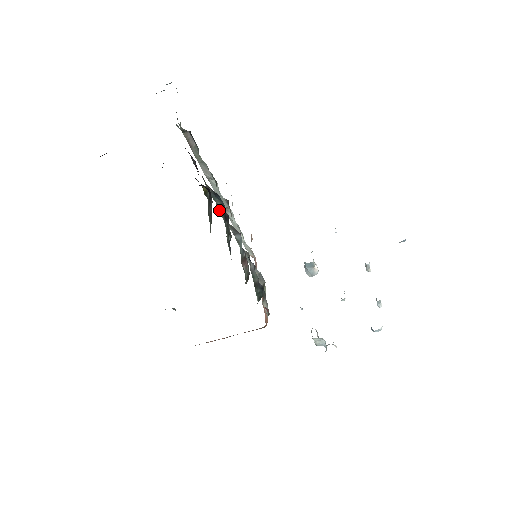
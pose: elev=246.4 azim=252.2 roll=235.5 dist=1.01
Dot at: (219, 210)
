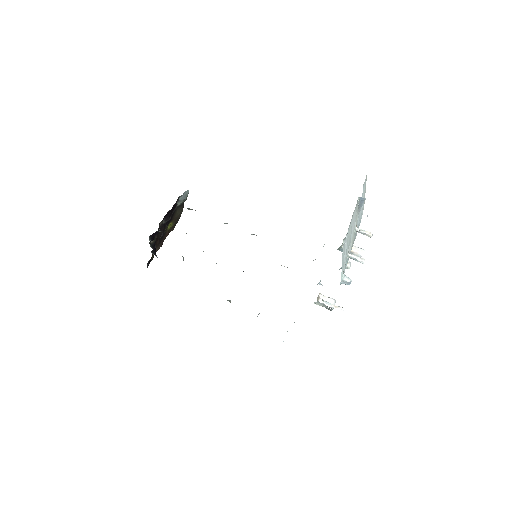
Dot at: occluded
